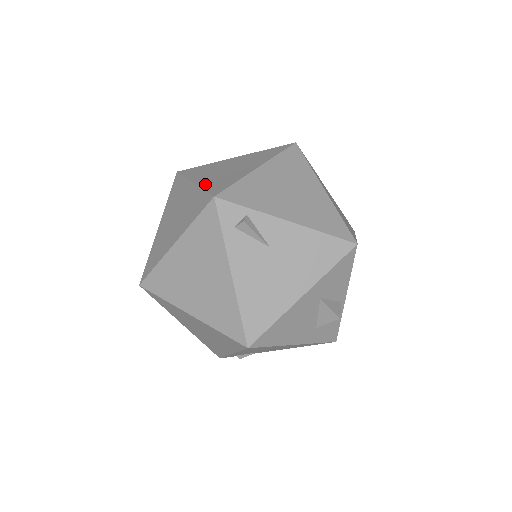
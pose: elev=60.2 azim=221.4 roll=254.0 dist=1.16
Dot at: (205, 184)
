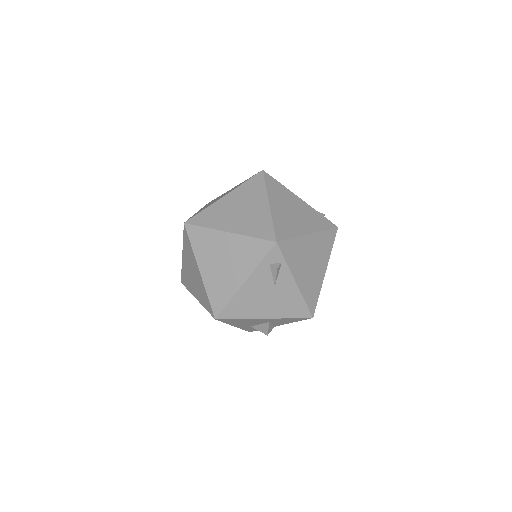
Dot at: (275, 217)
